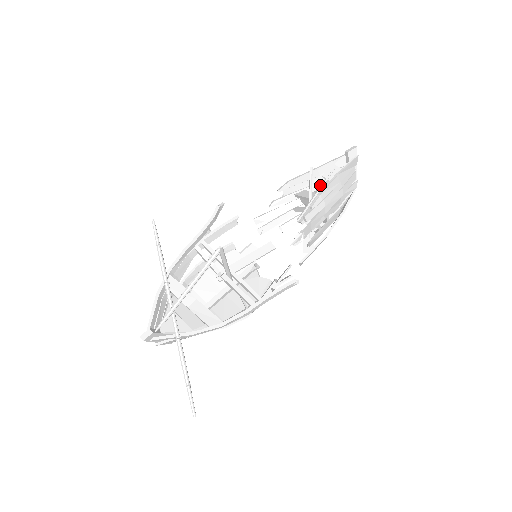
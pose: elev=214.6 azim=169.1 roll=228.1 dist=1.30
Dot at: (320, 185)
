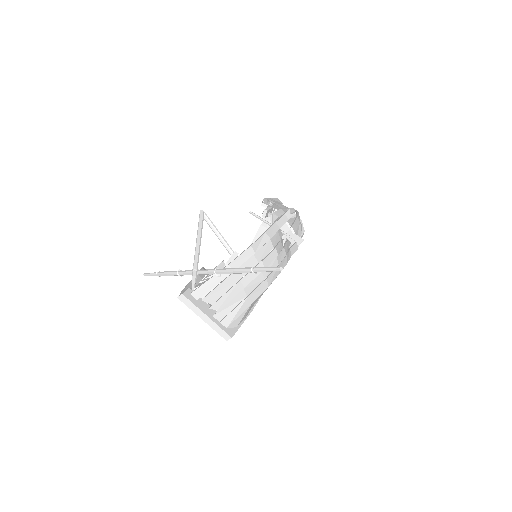
Dot at: occluded
